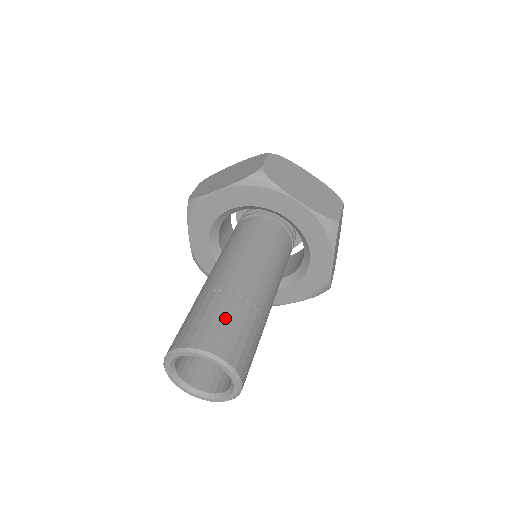
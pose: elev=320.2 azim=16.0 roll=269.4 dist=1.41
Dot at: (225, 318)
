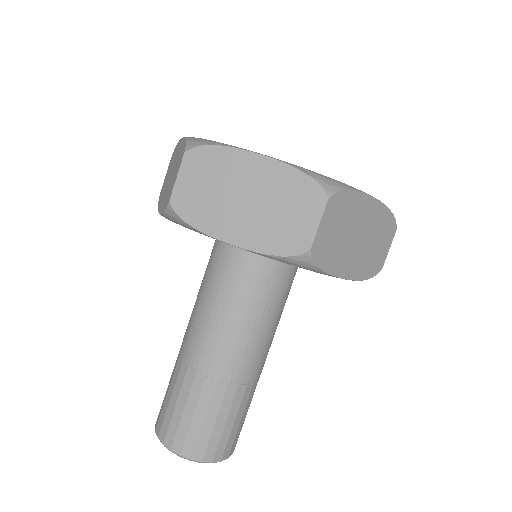
Dot at: (227, 420)
